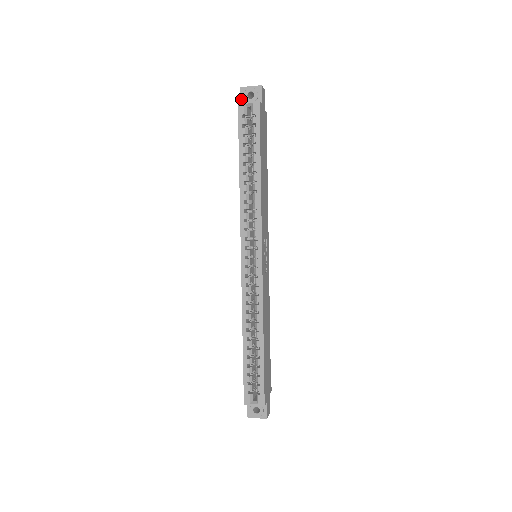
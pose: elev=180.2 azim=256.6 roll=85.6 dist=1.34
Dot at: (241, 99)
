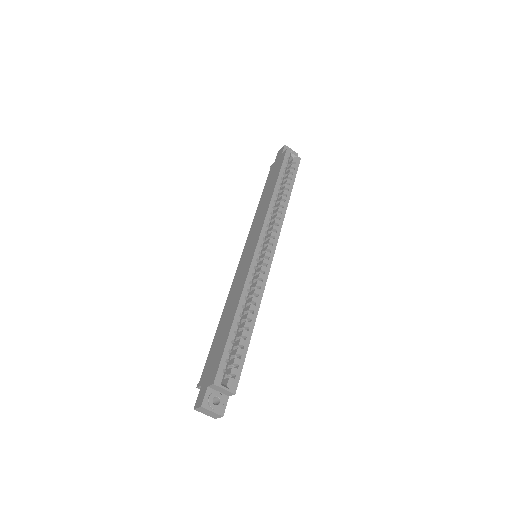
Dot at: (283, 151)
